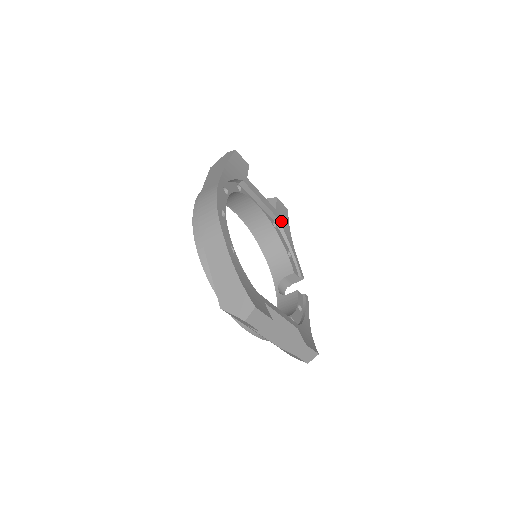
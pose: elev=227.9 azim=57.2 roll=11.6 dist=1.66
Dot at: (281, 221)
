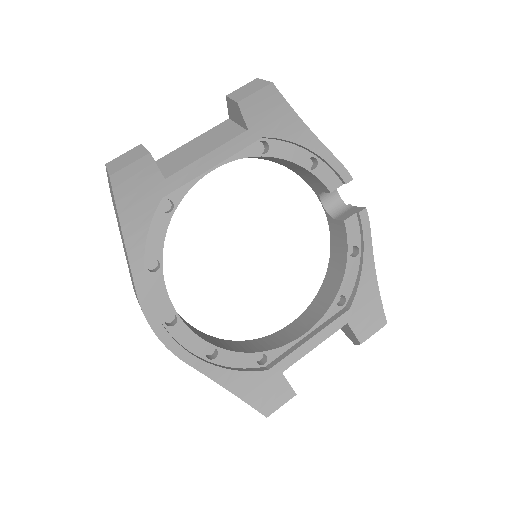
Dot at: (269, 130)
